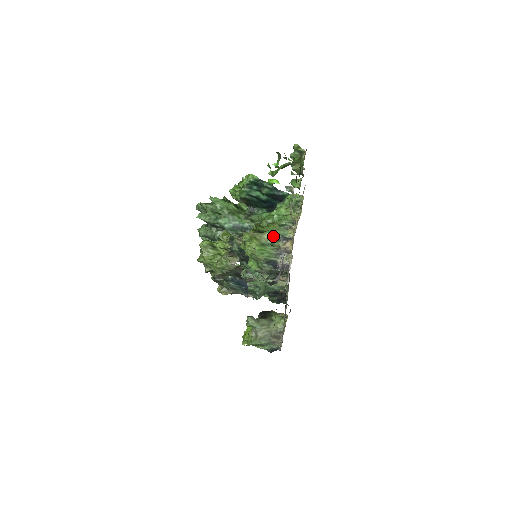
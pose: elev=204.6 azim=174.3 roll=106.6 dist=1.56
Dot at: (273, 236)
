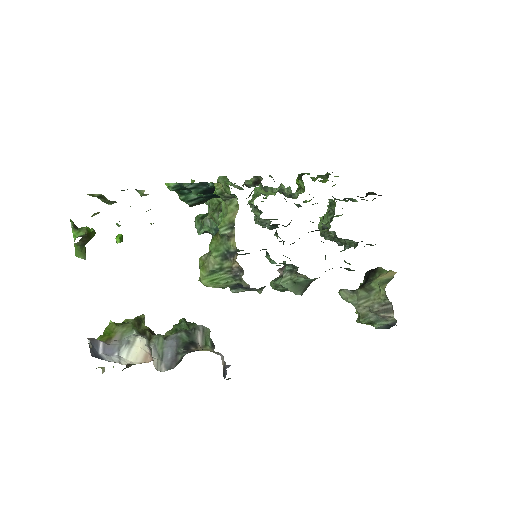
Dot at: (218, 256)
